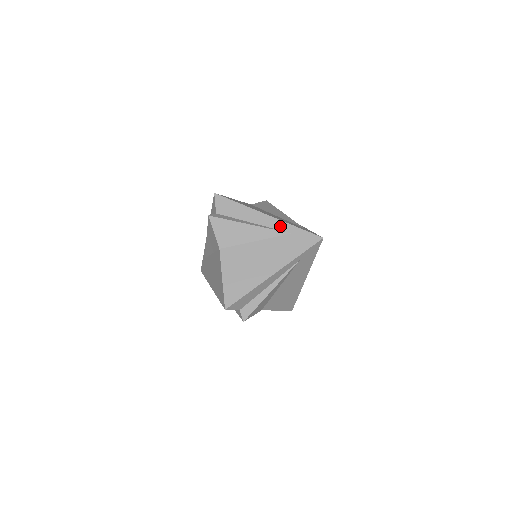
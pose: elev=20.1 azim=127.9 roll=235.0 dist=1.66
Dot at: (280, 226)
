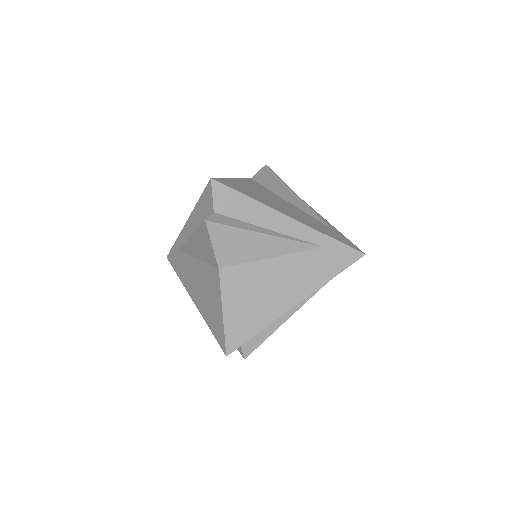
Dot at: (308, 235)
